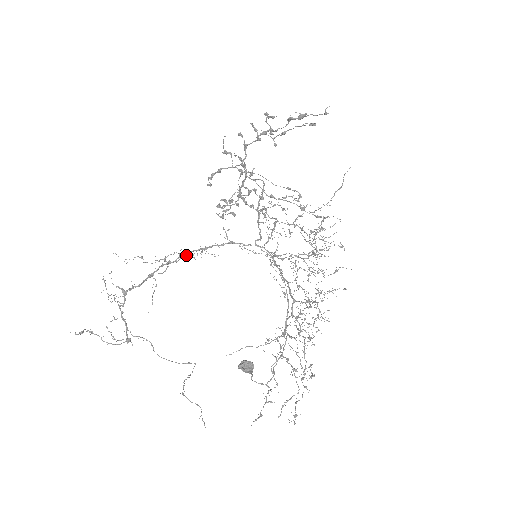
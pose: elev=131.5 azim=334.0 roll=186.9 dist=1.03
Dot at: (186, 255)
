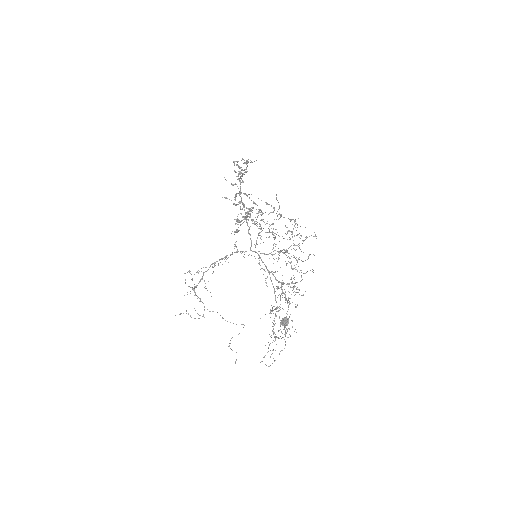
Dot at: (209, 267)
